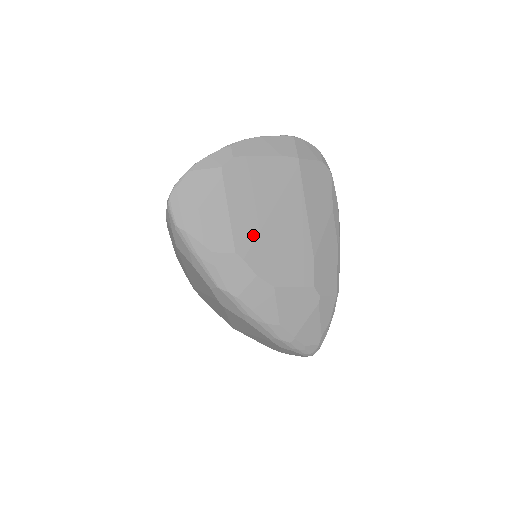
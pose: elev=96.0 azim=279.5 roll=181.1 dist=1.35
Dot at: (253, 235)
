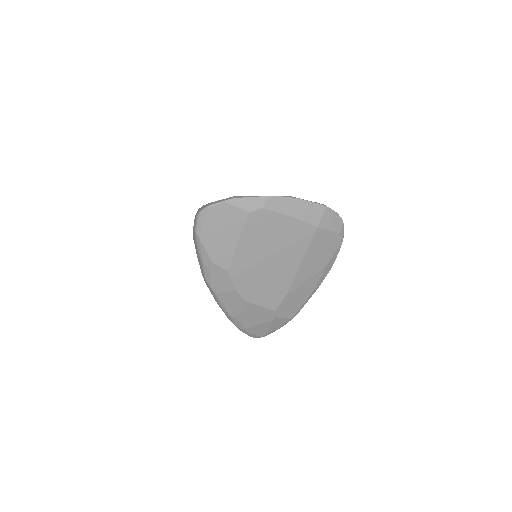
Dot at: (248, 265)
